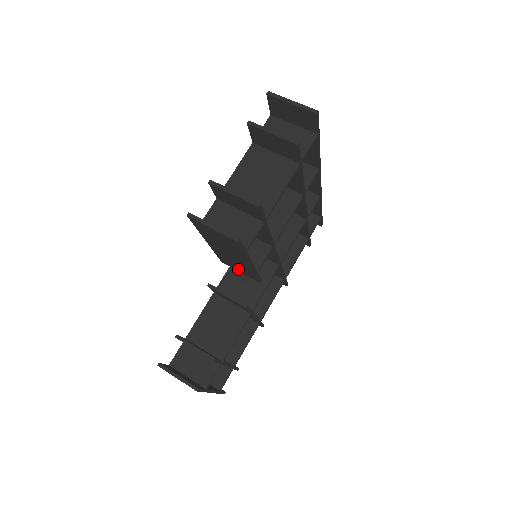
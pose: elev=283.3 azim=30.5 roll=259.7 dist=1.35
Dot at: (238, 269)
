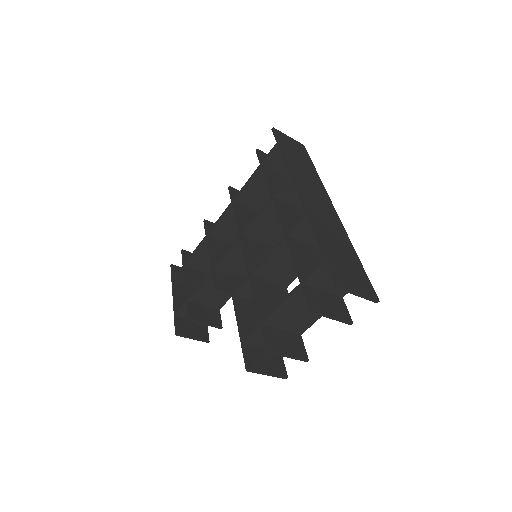
Dot at: occluded
